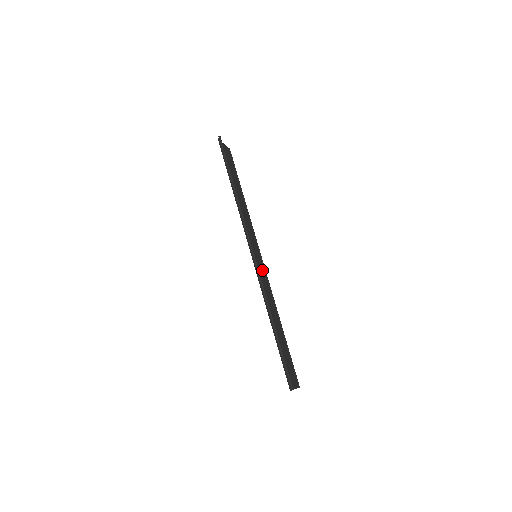
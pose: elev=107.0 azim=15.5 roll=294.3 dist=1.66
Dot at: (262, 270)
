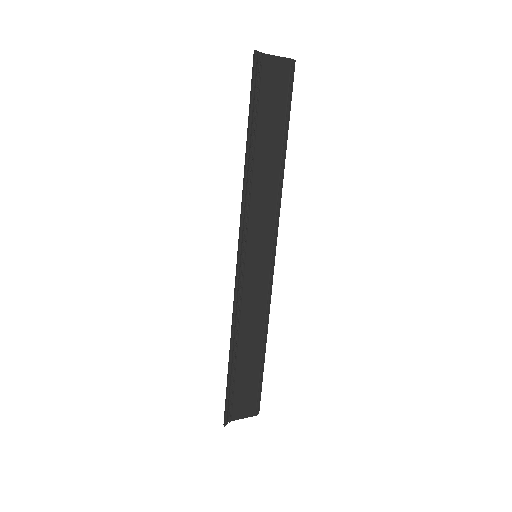
Dot at: (262, 274)
